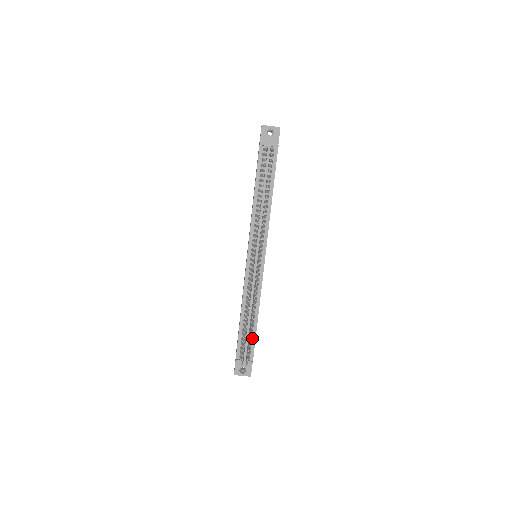
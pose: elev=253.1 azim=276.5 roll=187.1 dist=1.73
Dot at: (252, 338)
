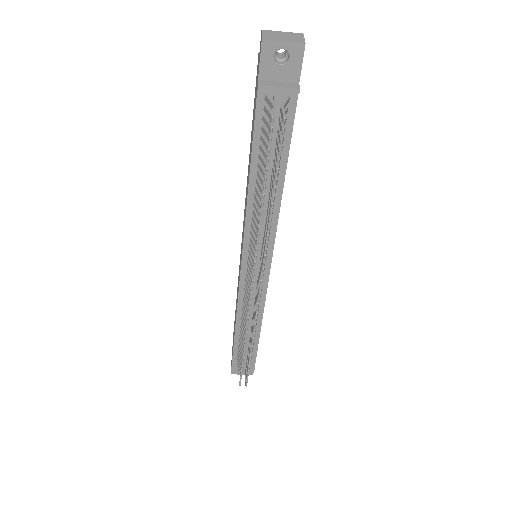
Dot at: (253, 347)
